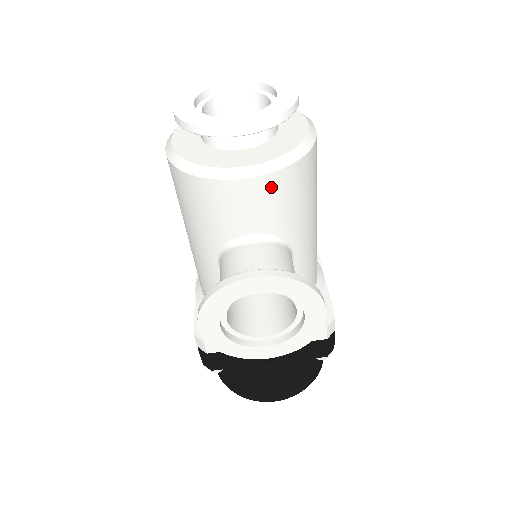
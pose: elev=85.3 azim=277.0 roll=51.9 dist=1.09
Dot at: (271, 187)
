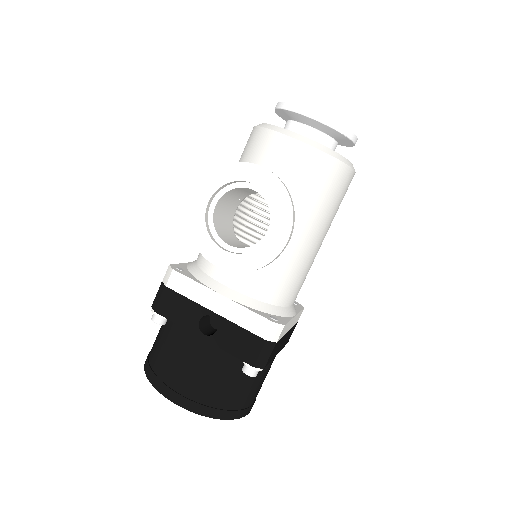
Dot at: (306, 157)
